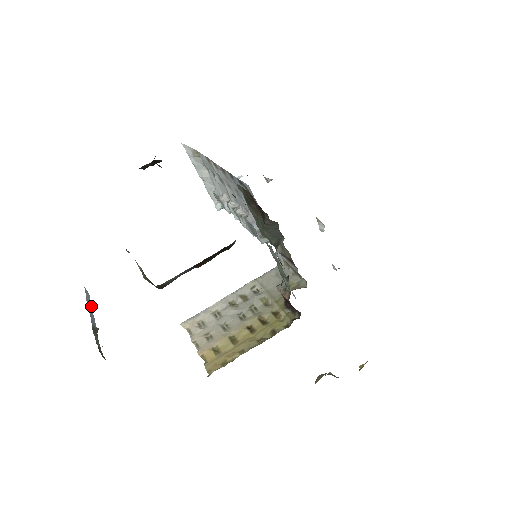
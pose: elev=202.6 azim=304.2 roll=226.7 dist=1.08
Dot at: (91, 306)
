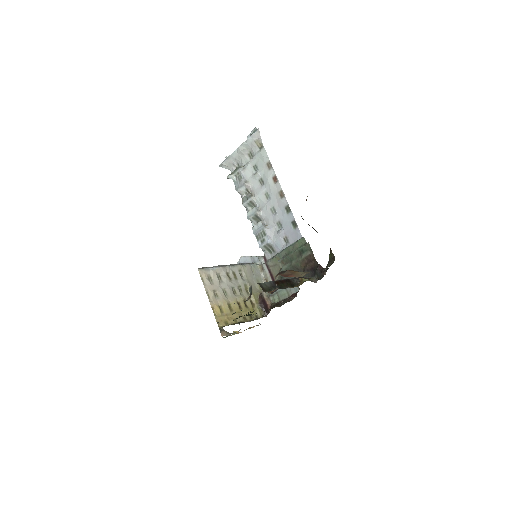
Dot at: occluded
